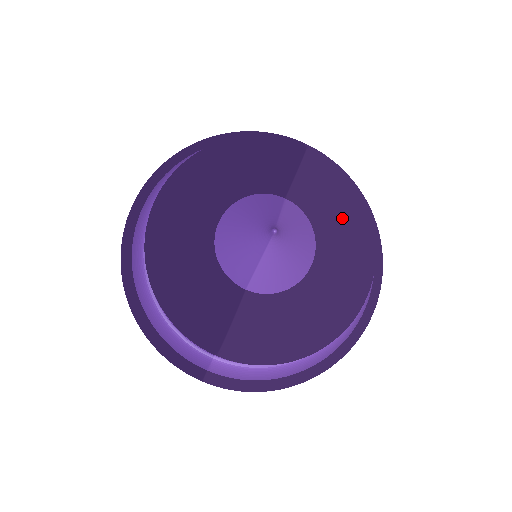
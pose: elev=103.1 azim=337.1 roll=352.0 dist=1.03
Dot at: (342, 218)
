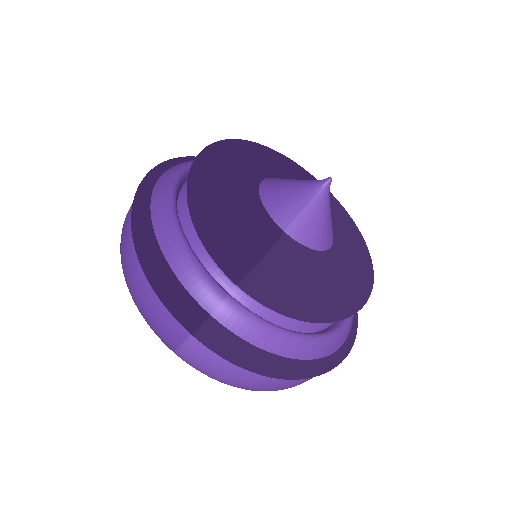
Dot at: (351, 229)
